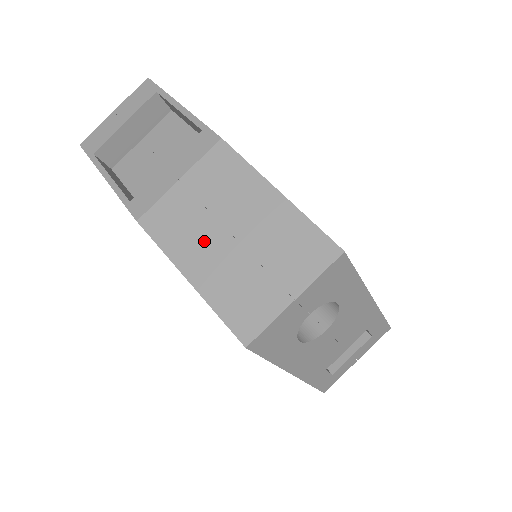
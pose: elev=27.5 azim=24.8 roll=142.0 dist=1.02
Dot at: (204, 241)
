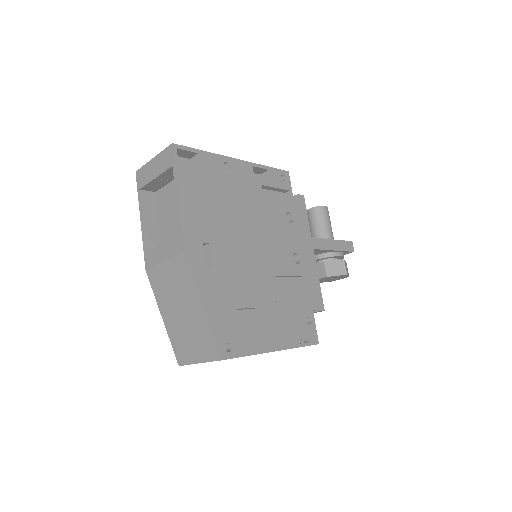
Dot at: (170, 305)
